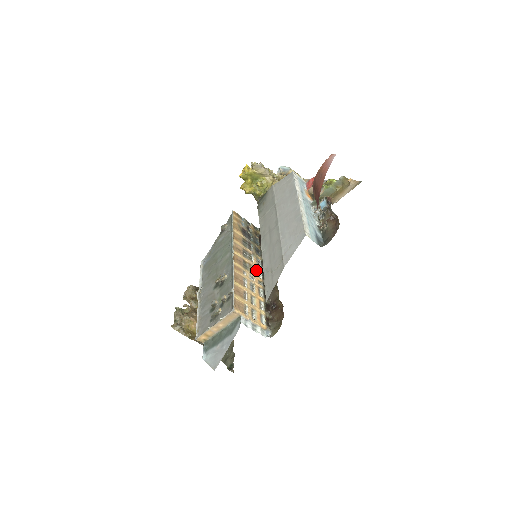
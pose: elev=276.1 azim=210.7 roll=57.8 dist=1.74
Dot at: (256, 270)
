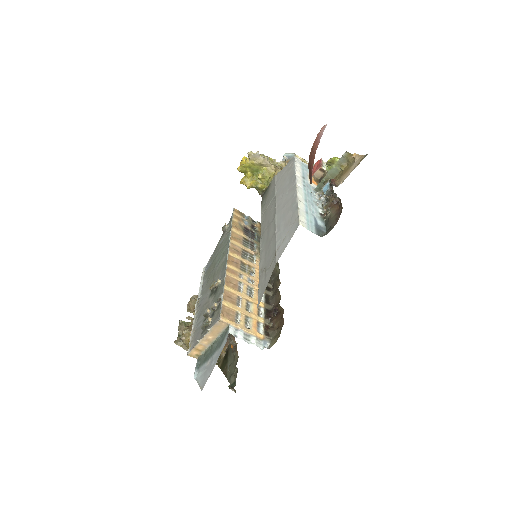
Dot at: (258, 272)
